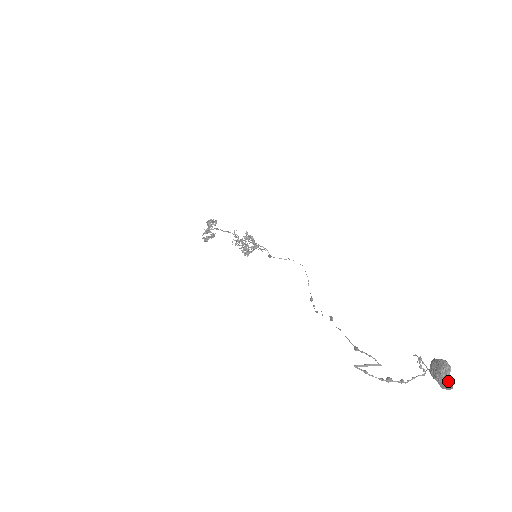
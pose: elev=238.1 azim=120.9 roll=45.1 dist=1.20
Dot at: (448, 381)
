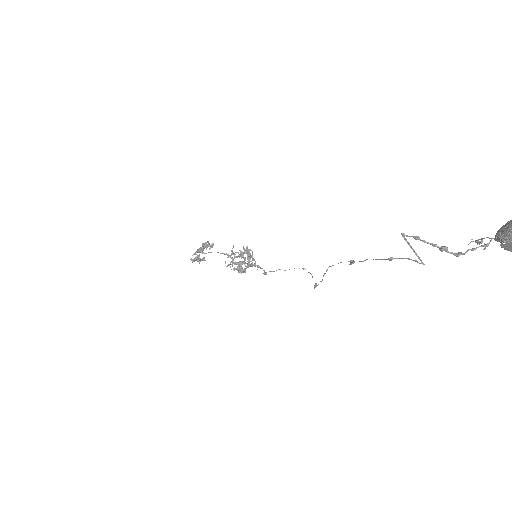
Dot at: out of frame
